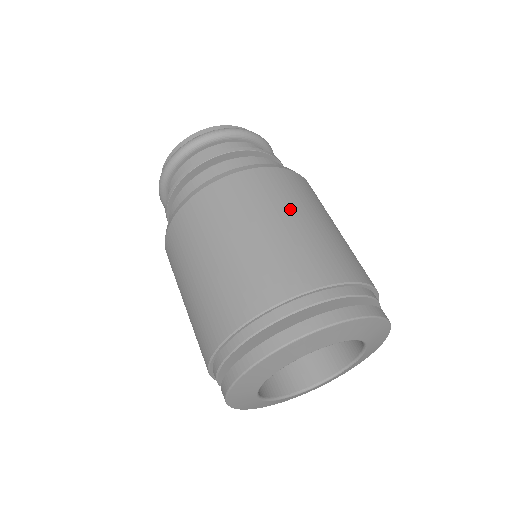
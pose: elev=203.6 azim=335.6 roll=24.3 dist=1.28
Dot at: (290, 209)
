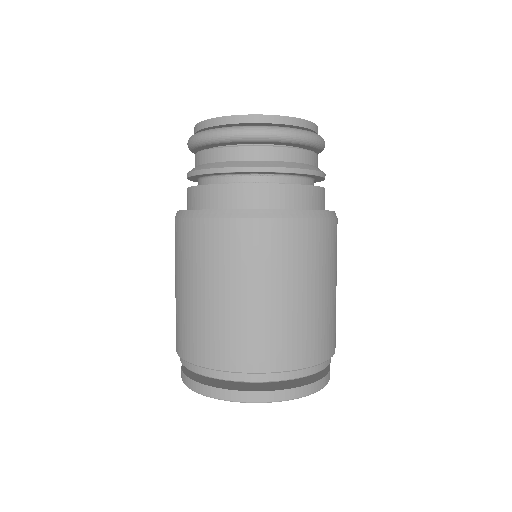
Dot at: (203, 279)
